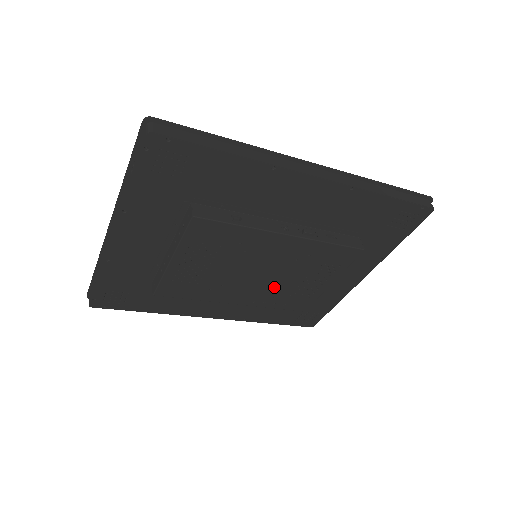
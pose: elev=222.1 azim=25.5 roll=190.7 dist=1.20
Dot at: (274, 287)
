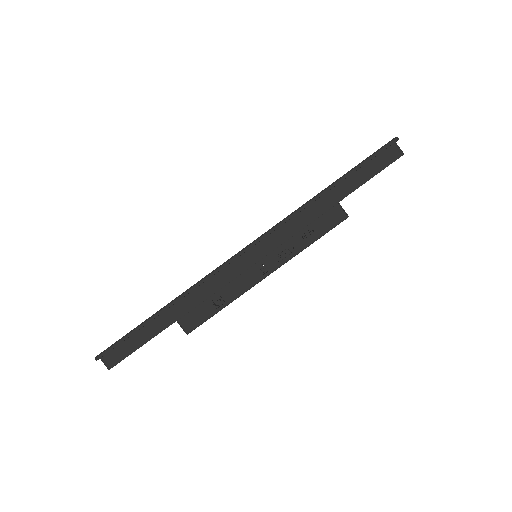
Dot at: occluded
